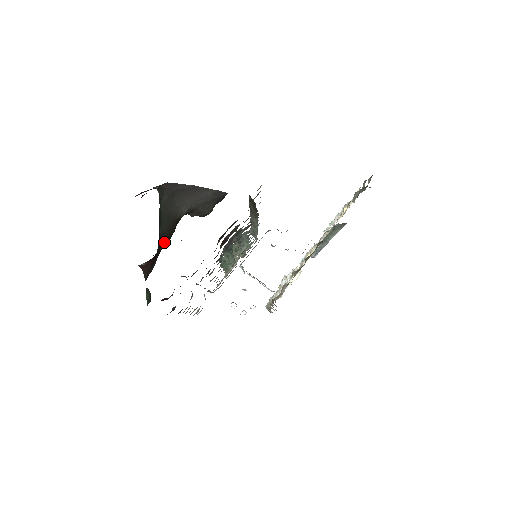
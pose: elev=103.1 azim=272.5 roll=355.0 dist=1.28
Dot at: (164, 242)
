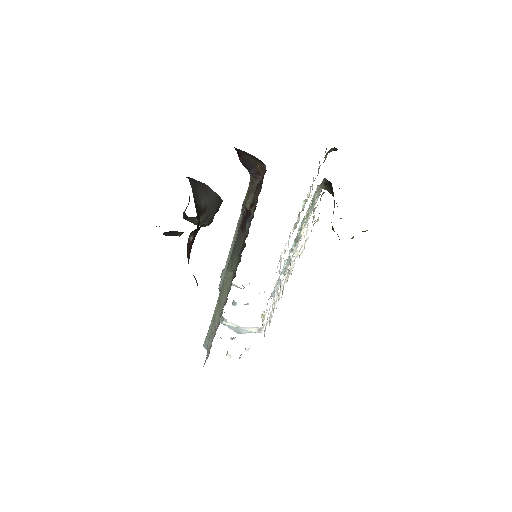
Dot at: (197, 227)
